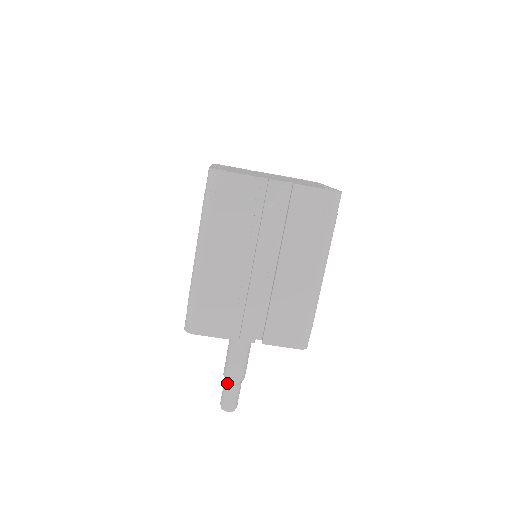
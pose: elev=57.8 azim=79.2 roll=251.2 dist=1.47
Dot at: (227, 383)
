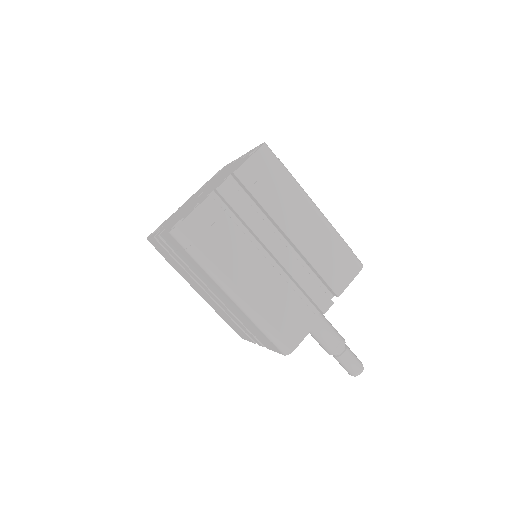
Dot at: (339, 356)
